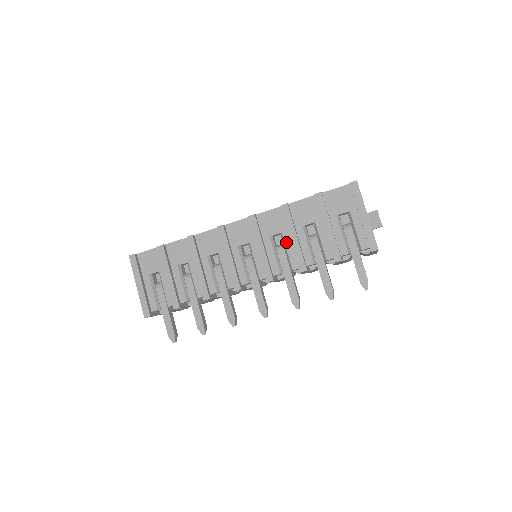
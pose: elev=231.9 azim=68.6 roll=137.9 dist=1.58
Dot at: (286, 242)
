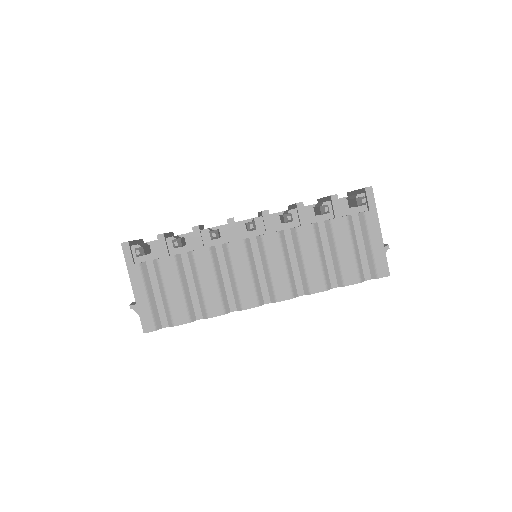
Dot at: occluded
